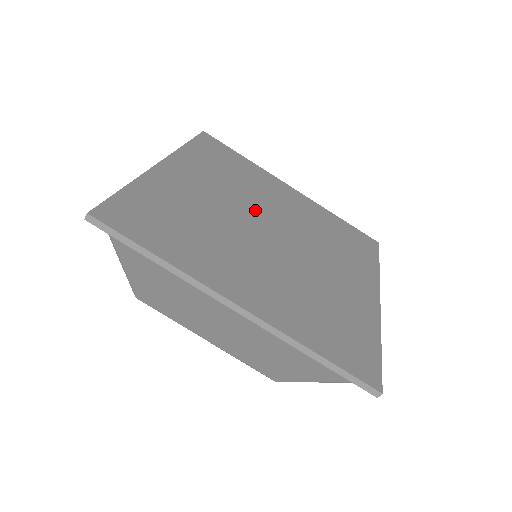
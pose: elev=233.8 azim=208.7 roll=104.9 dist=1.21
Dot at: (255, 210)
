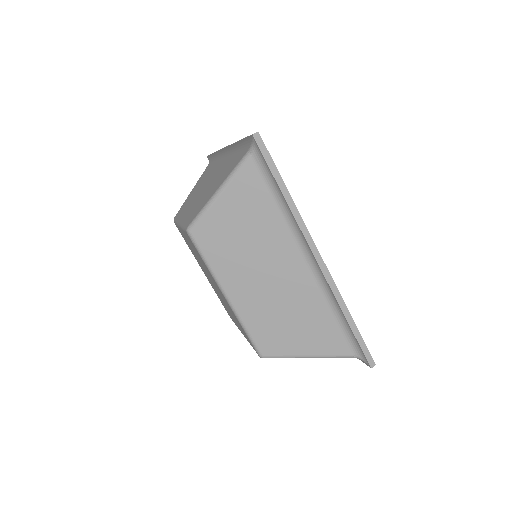
Dot at: occluded
